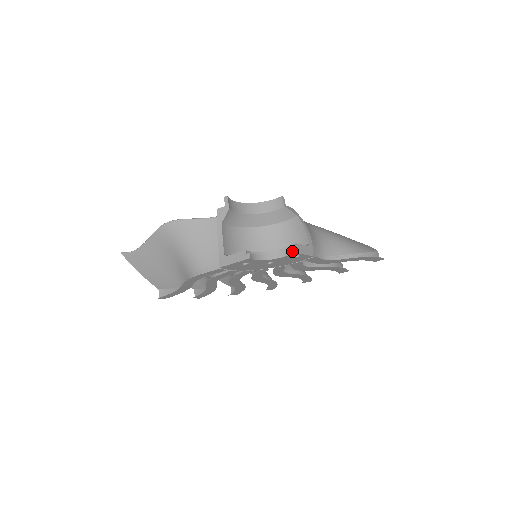
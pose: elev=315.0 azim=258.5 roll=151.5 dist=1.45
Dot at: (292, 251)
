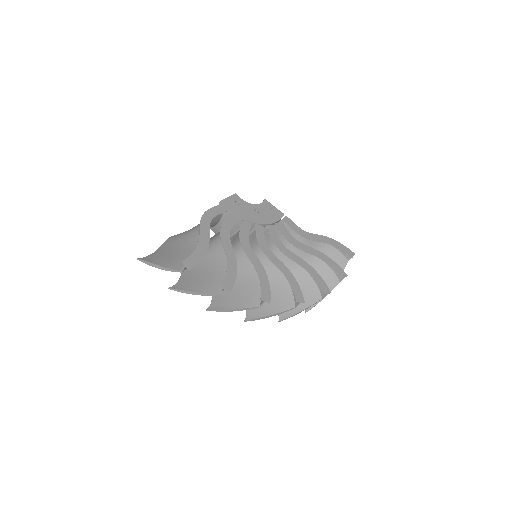
Dot at: (263, 201)
